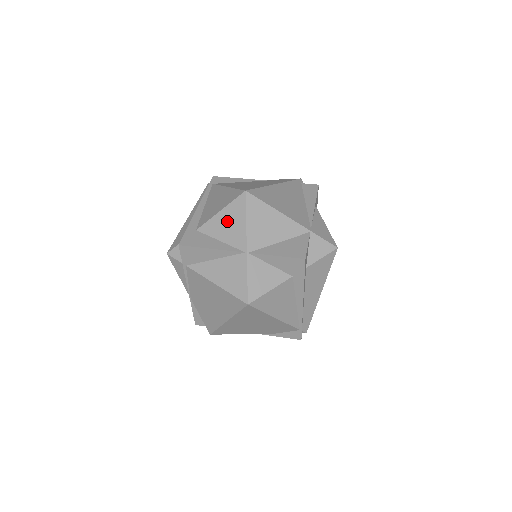
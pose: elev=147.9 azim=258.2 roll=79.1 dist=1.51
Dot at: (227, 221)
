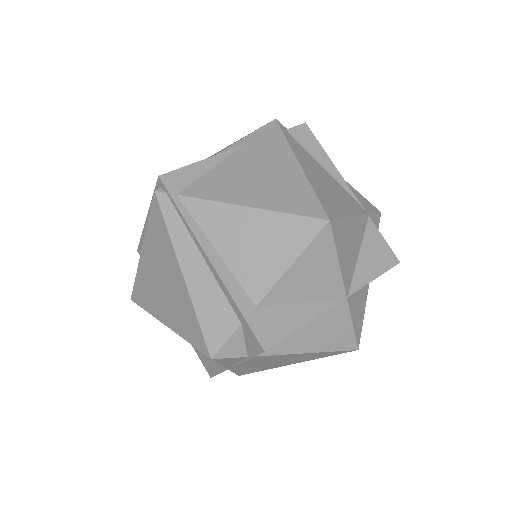
Dot at: (308, 273)
